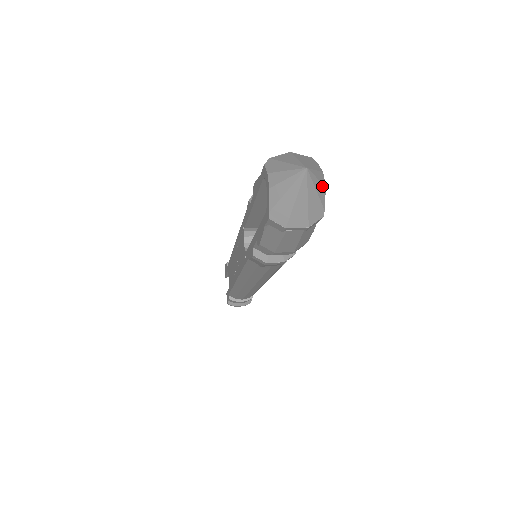
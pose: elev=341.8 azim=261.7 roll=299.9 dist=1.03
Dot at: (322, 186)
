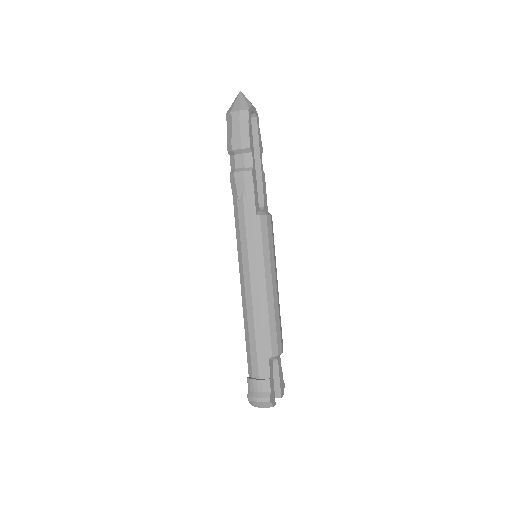
Dot at: (250, 102)
